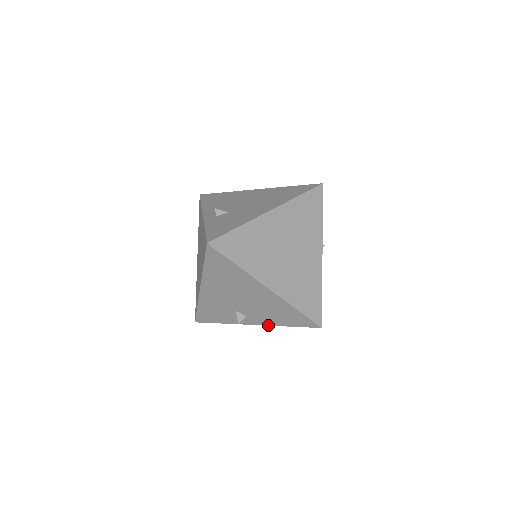
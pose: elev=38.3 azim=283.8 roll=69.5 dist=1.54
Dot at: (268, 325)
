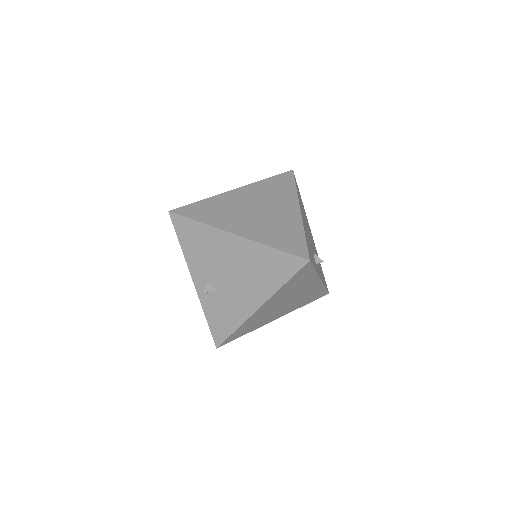
Dot at: occluded
